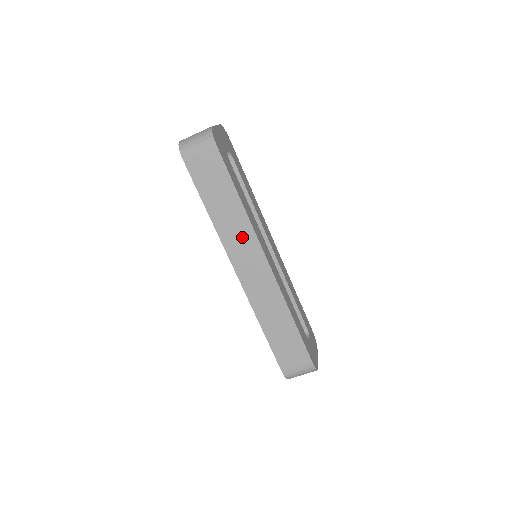
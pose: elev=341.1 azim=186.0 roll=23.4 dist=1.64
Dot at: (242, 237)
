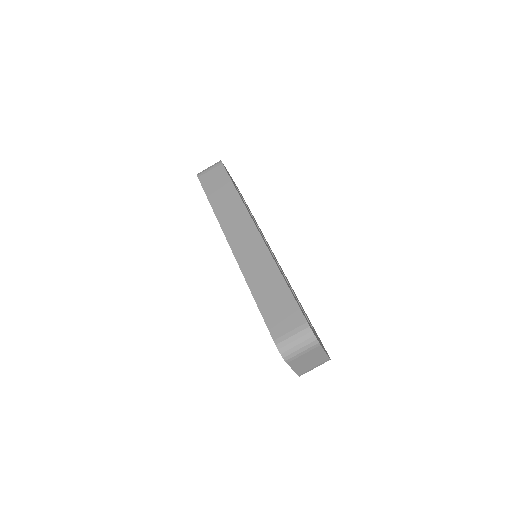
Dot at: (237, 216)
